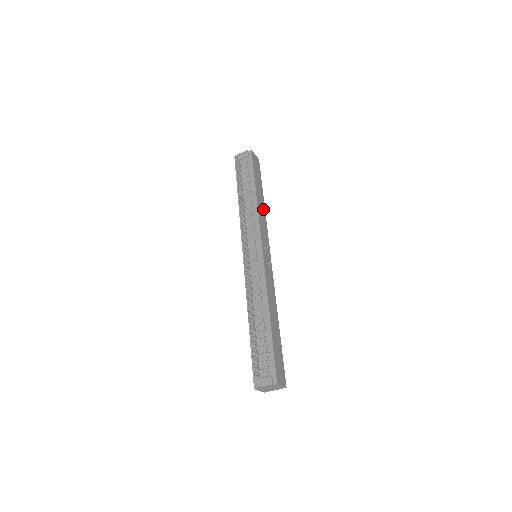
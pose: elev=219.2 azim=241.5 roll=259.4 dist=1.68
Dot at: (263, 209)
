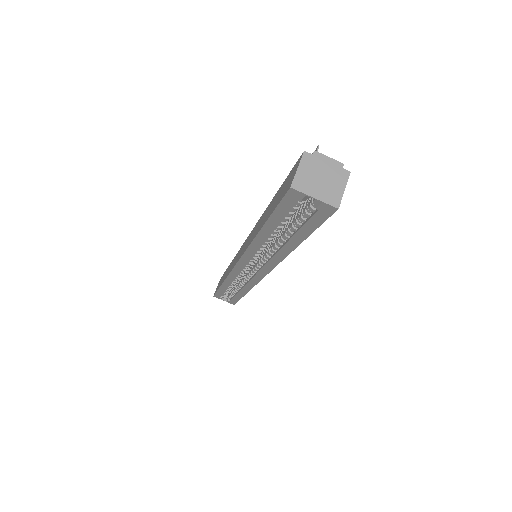
Dot at: occluded
